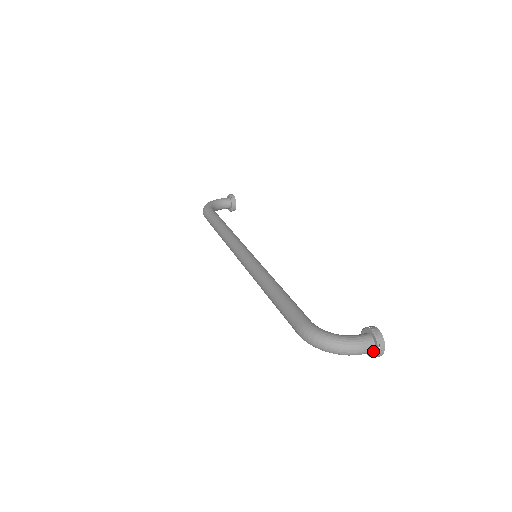
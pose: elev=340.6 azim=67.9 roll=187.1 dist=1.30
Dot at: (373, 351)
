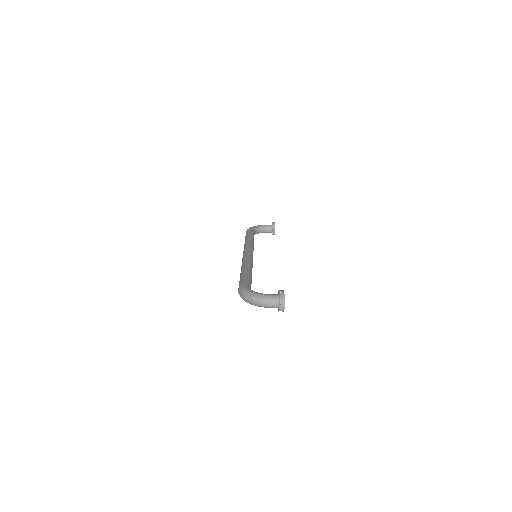
Dot at: (279, 306)
